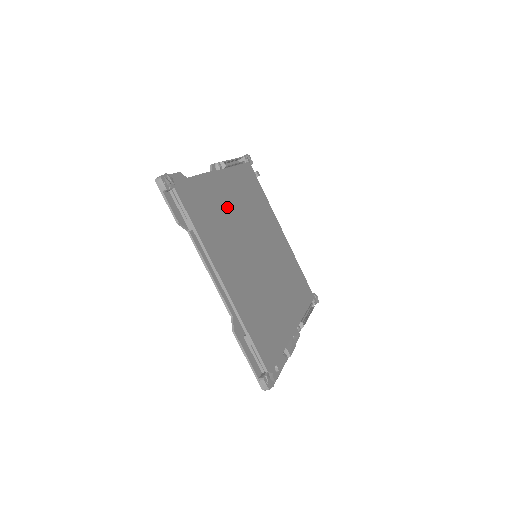
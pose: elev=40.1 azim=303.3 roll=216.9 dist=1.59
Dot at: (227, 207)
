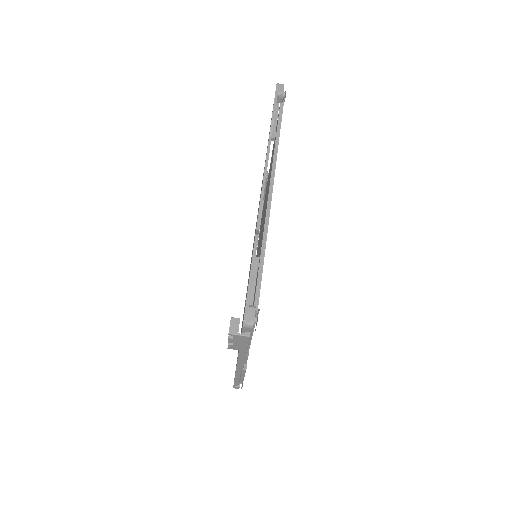
Dot at: occluded
